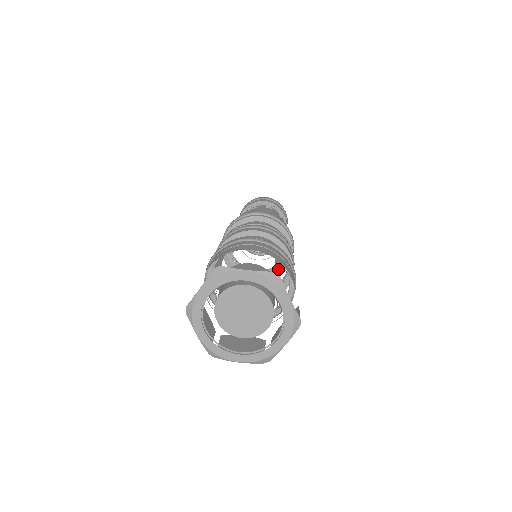
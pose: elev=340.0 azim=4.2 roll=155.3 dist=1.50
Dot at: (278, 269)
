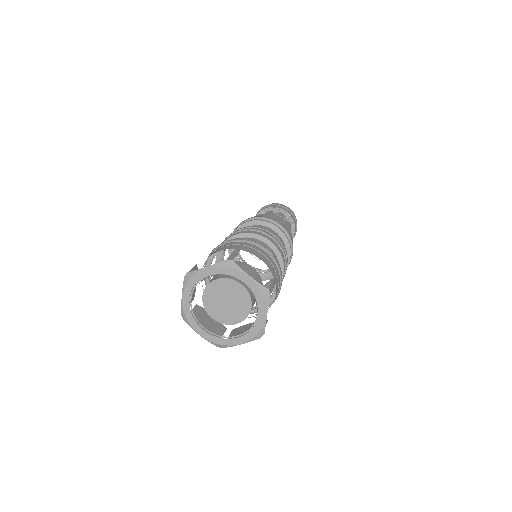
Dot at: (272, 288)
